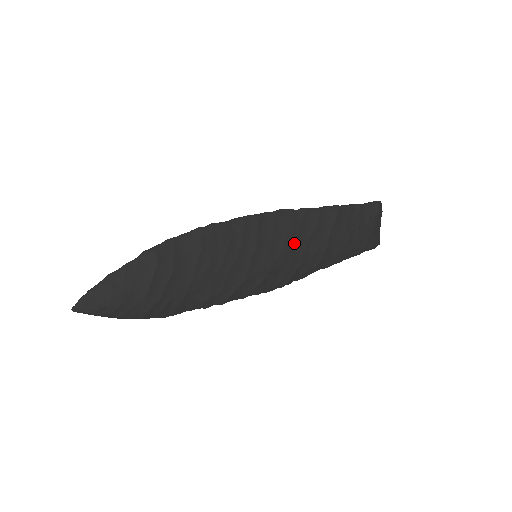
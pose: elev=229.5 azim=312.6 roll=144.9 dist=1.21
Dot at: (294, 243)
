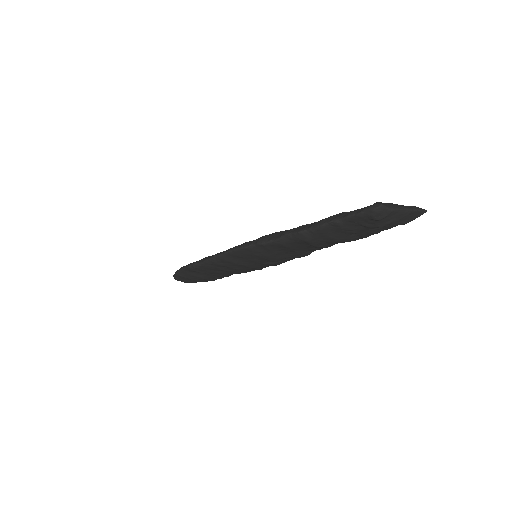
Dot at: (279, 256)
